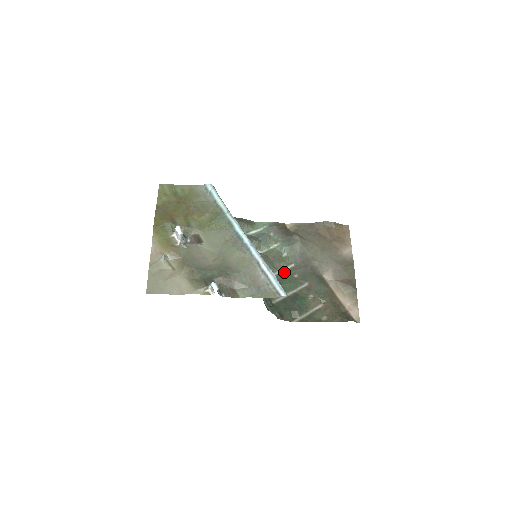
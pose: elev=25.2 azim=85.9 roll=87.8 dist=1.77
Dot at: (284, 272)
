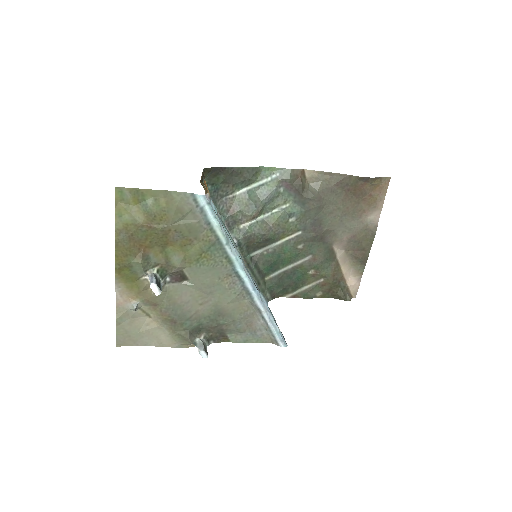
Dot at: (287, 242)
